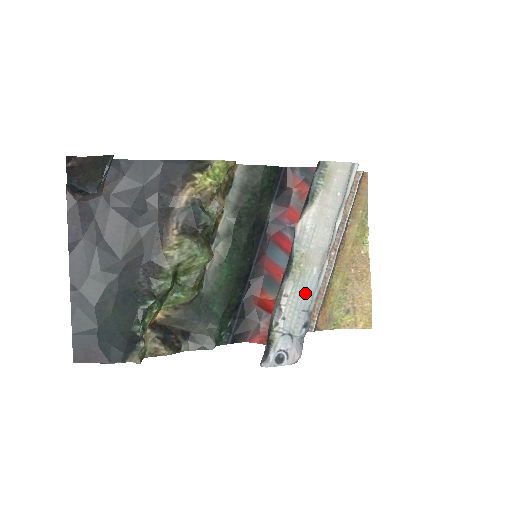
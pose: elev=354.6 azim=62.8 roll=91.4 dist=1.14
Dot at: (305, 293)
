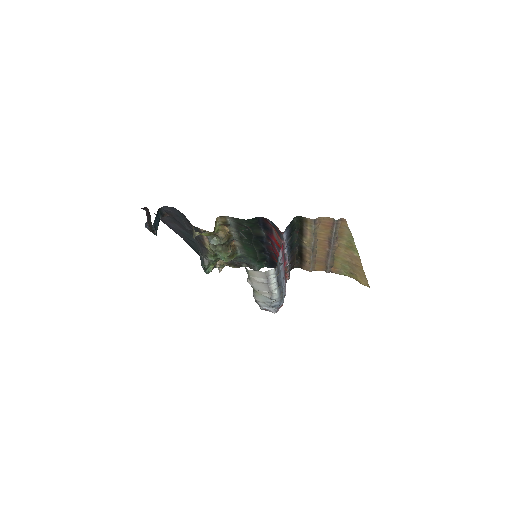
Dot at: (267, 299)
